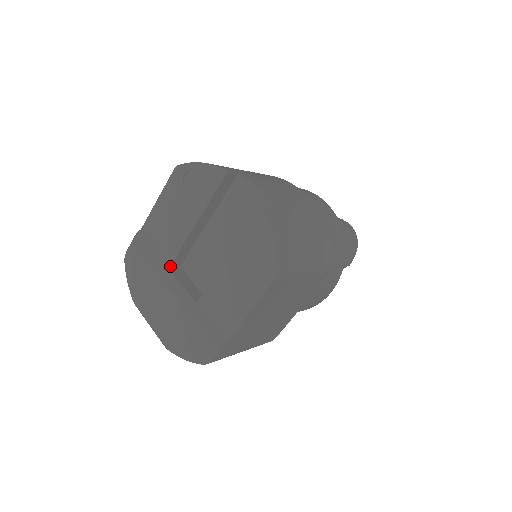
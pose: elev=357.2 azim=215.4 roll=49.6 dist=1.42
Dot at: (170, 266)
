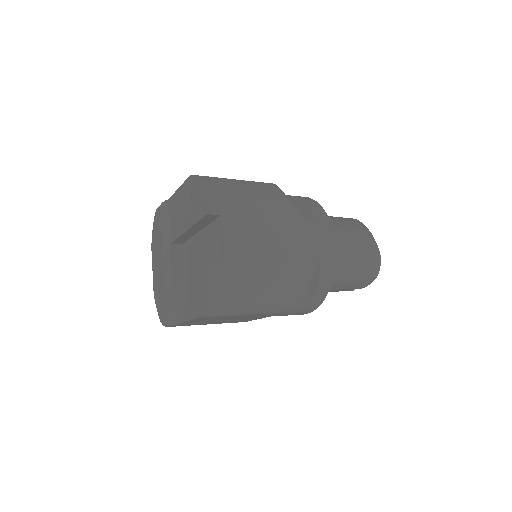
Dot at: (171, 243)
